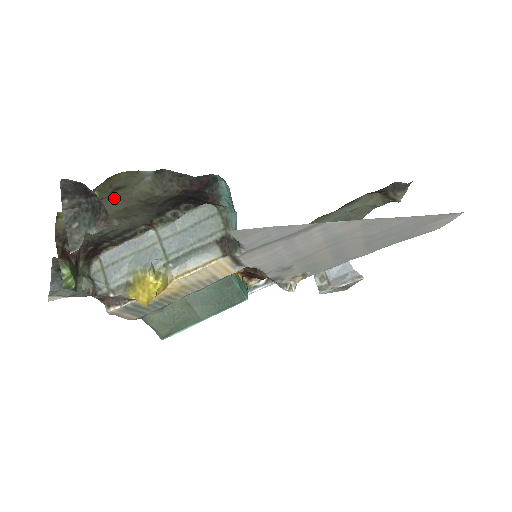
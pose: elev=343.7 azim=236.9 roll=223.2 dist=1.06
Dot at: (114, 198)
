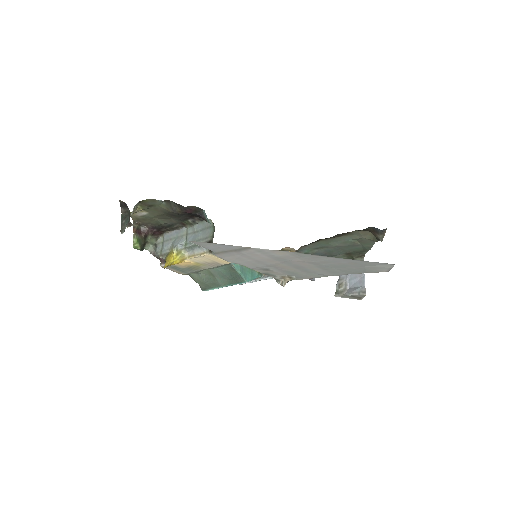
Dot at: (152, 209)
